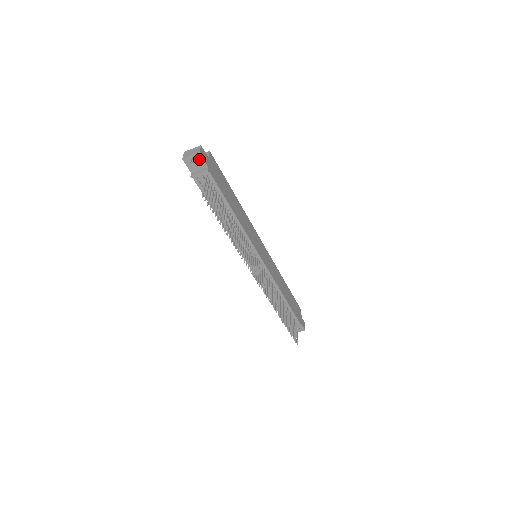
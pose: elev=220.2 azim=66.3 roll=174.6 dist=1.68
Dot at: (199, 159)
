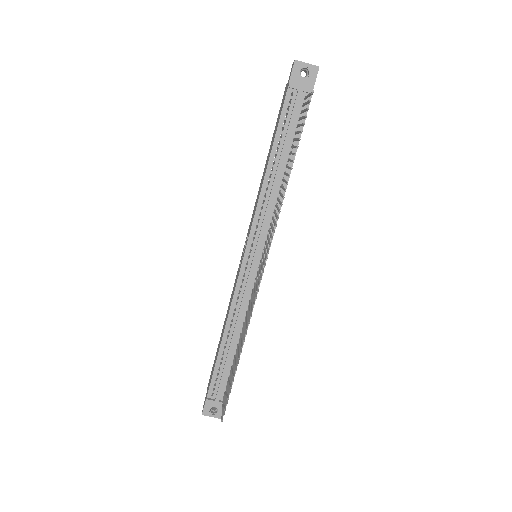
Dot at: (312, 74)
